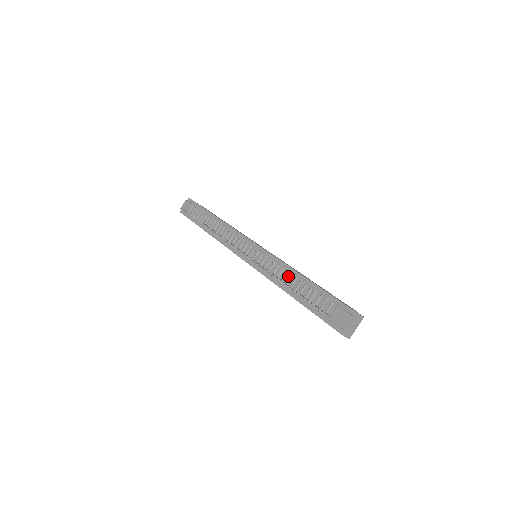
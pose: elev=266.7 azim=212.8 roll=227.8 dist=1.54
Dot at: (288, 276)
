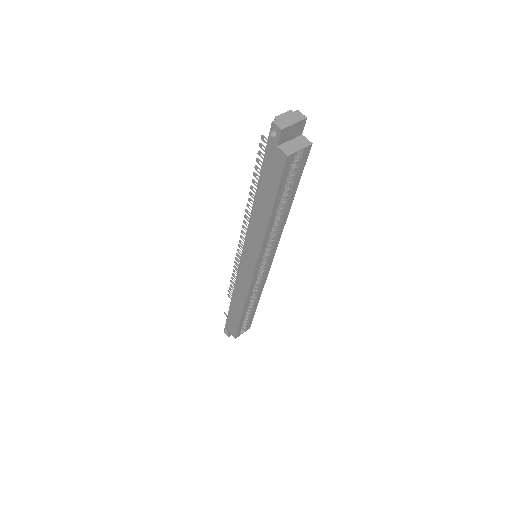
Dot at: occluded
